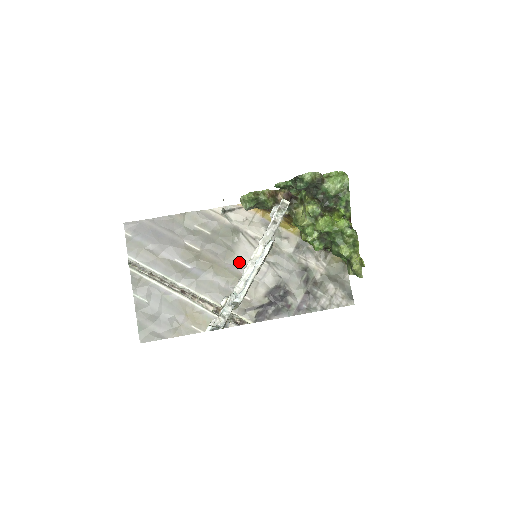
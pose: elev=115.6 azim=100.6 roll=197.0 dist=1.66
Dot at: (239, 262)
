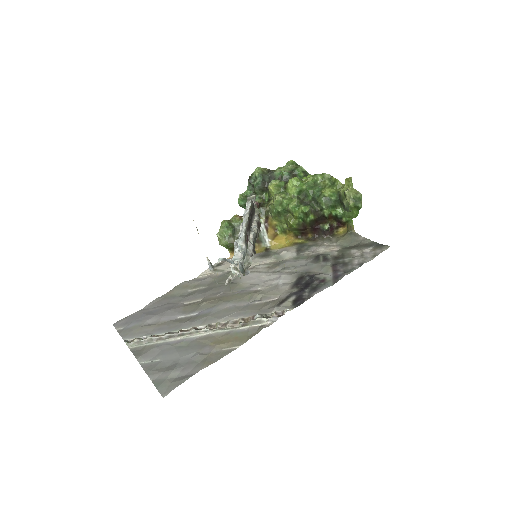
Dot at: (247, 285)
